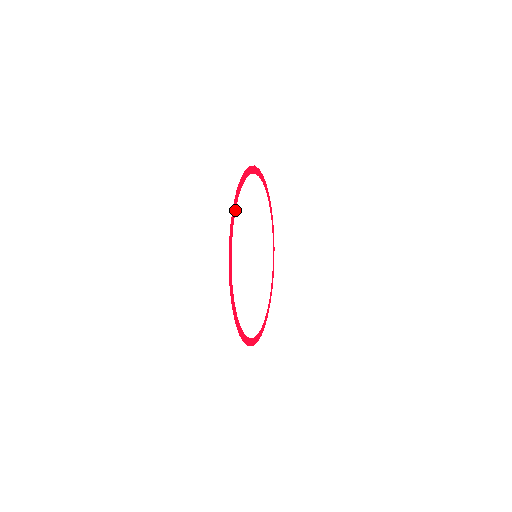
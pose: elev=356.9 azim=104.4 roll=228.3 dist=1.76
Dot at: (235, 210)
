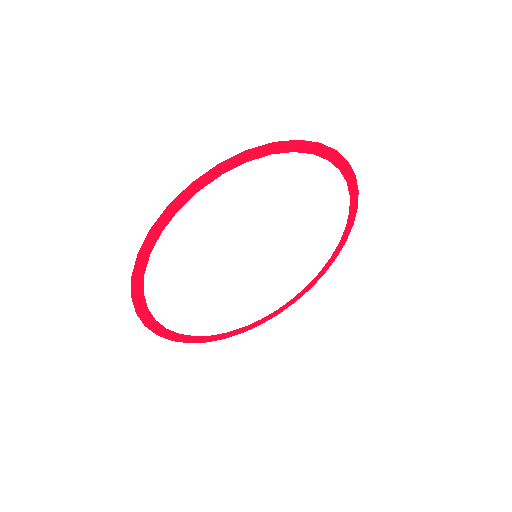
Dot at: (249, 160)
